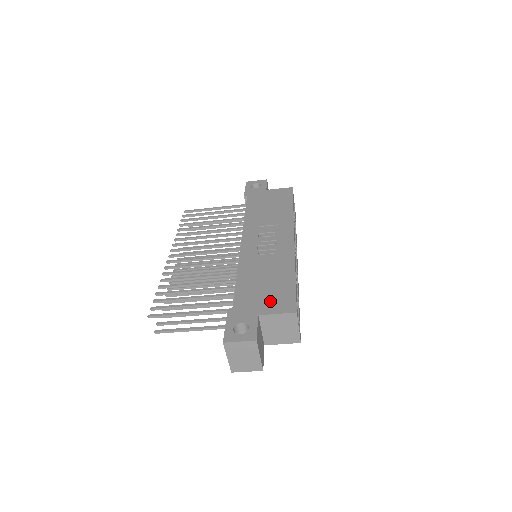
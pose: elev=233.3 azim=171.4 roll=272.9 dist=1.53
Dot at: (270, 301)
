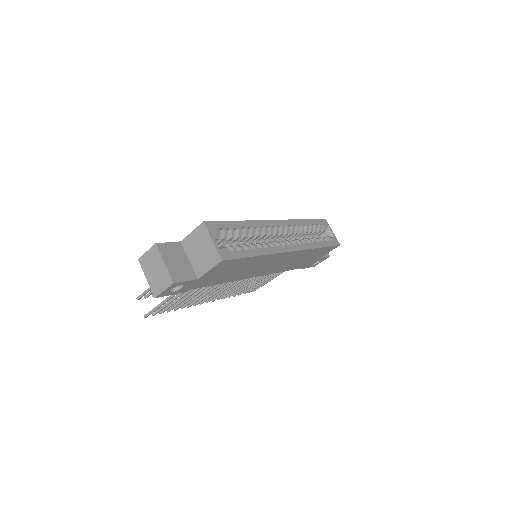
Dot at: occluded
